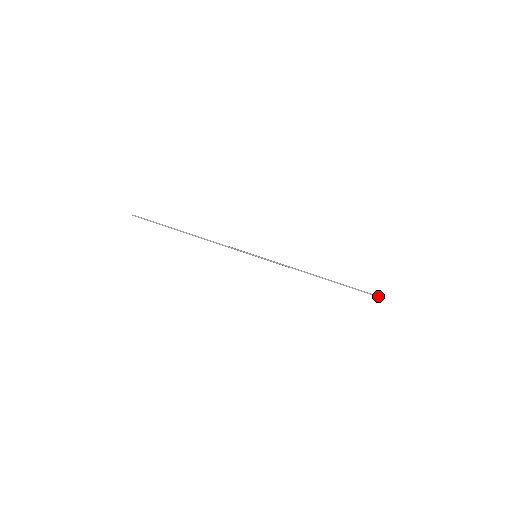
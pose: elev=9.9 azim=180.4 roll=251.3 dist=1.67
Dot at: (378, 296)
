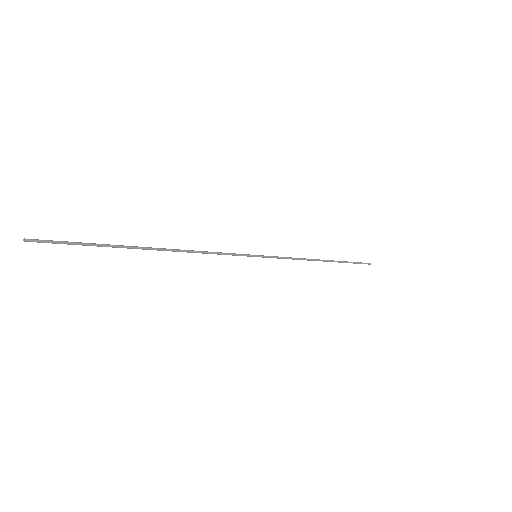
Dot at: (367, 263)
